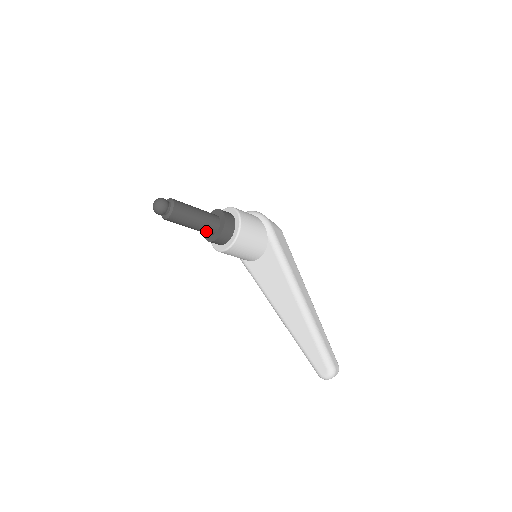
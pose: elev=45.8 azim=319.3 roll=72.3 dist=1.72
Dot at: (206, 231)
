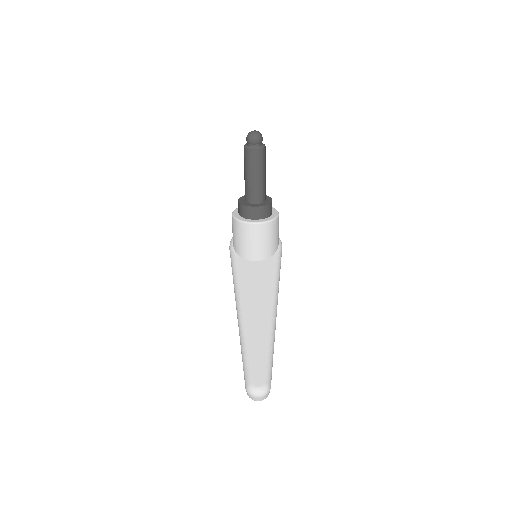
Dot at: (253, 194)
